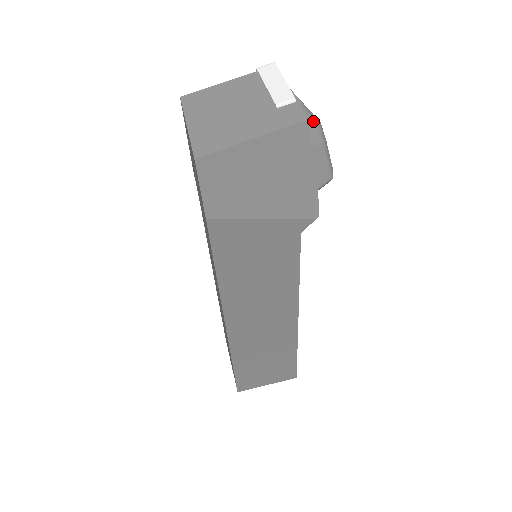
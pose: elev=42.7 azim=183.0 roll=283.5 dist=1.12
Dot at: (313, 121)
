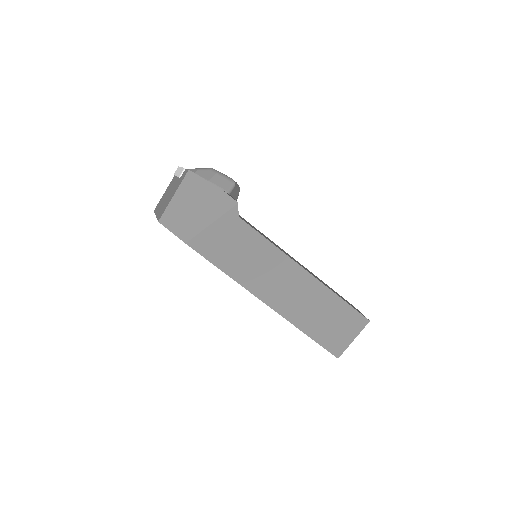
Dot at: (206, 170)
